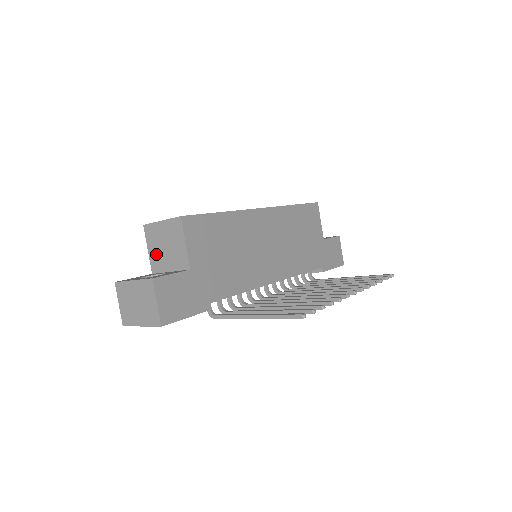
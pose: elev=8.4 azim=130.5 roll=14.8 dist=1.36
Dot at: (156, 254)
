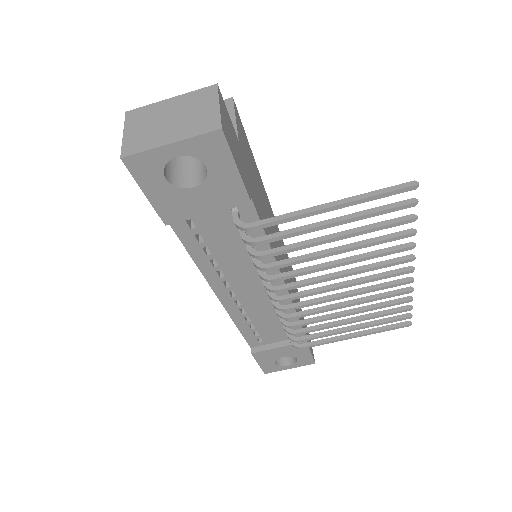
Dot at: occluded
